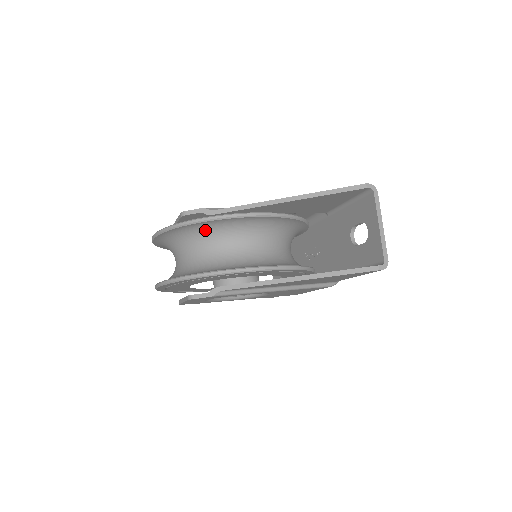
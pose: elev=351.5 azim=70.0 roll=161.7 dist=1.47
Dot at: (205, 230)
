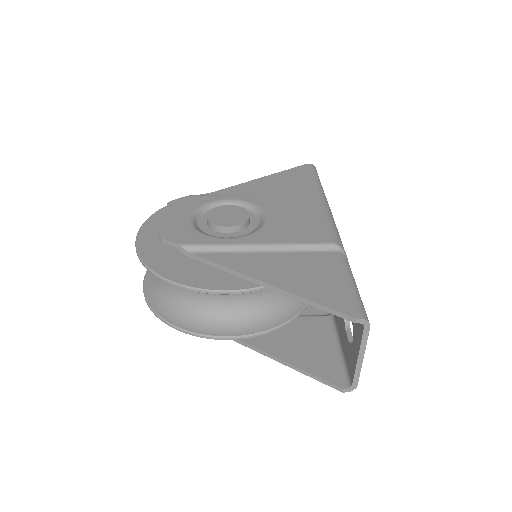
Dot at: occluded
